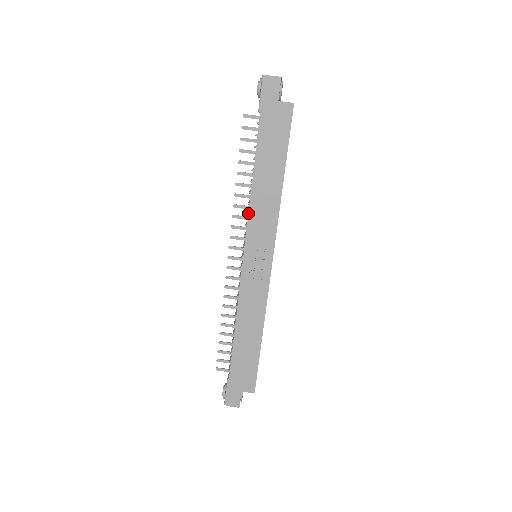
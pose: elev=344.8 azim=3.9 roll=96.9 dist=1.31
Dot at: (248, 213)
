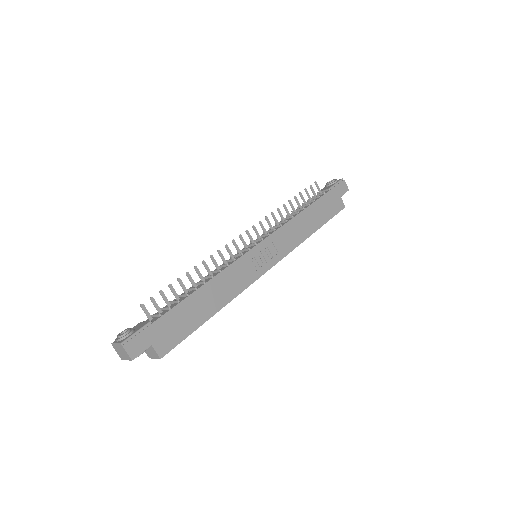
Dot at: (283, 224)
